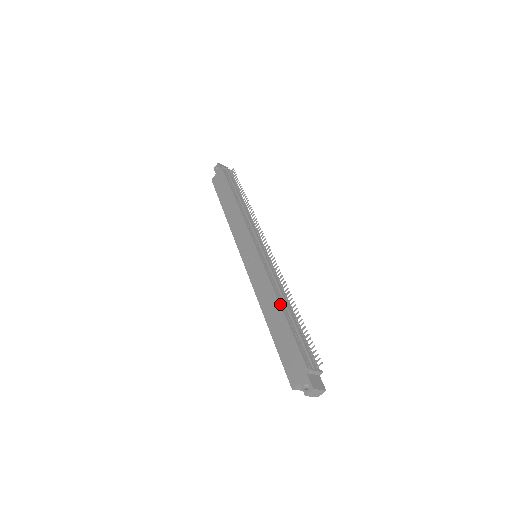
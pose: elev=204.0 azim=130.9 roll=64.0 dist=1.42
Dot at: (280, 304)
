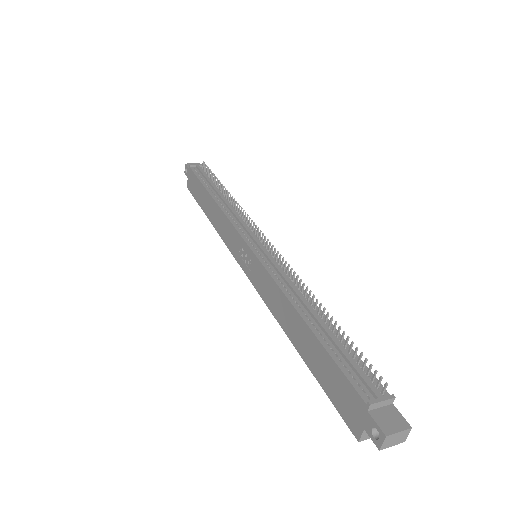
Dot at: (298, 312)
